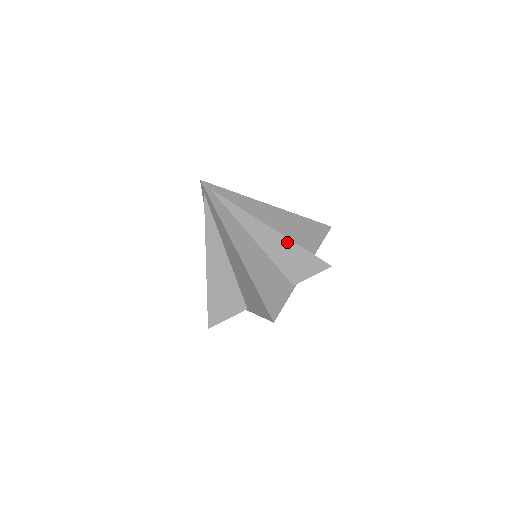
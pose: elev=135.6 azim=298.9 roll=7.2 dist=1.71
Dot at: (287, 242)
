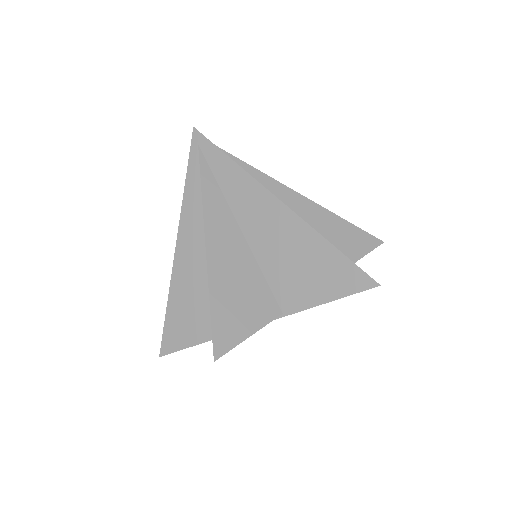
Dot at: (325, 213)
